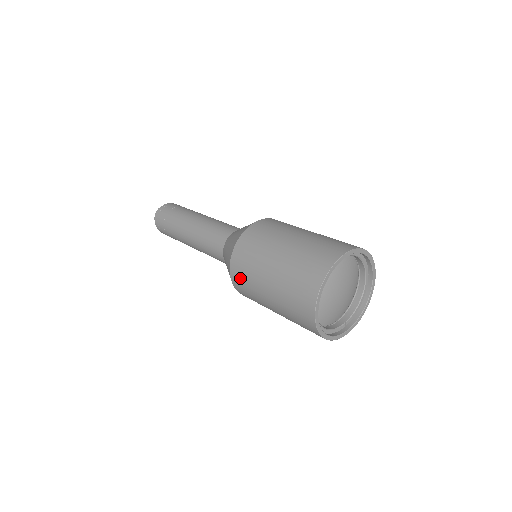
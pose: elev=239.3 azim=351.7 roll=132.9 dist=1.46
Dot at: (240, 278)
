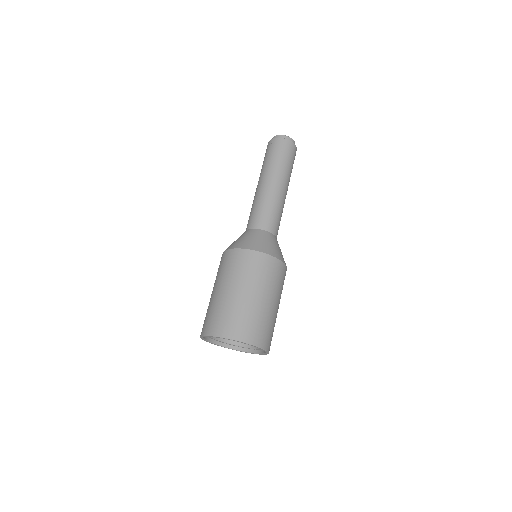
Dot at: occluded
